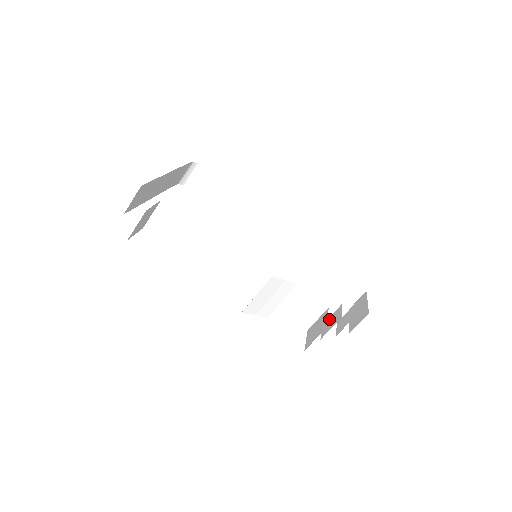
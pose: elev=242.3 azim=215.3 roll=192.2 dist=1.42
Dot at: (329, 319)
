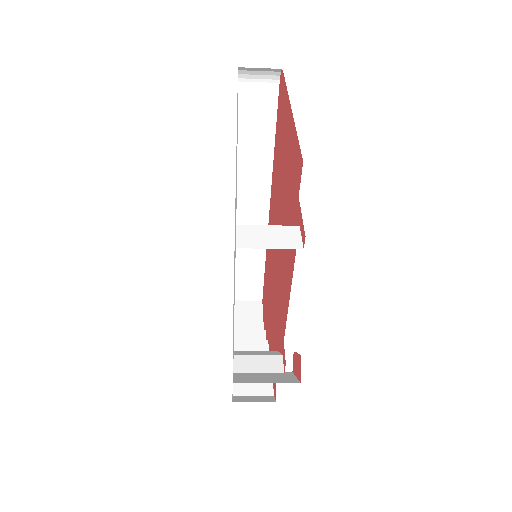
Dot at: (247, 344)
